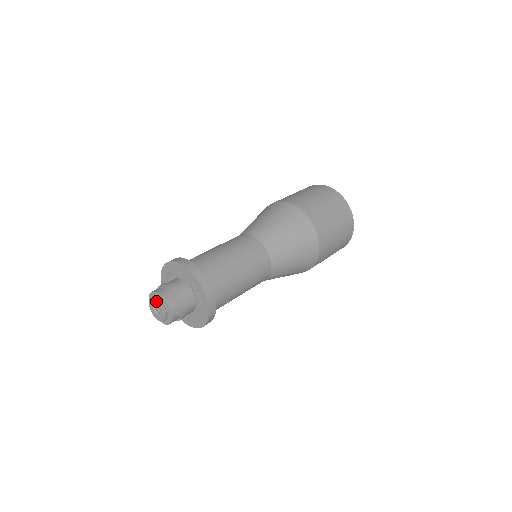
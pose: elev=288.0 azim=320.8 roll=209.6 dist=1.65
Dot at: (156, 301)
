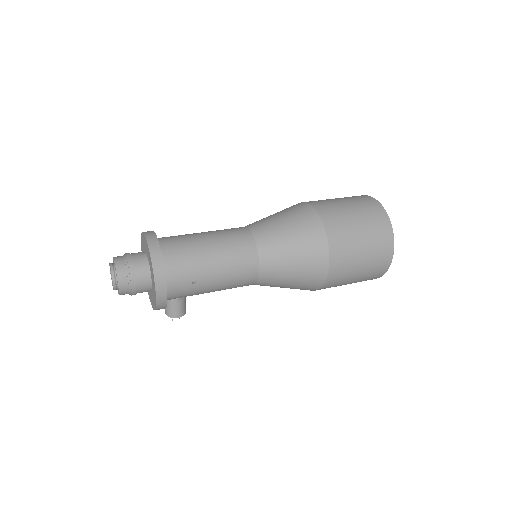
Dot at: (109, 265)
